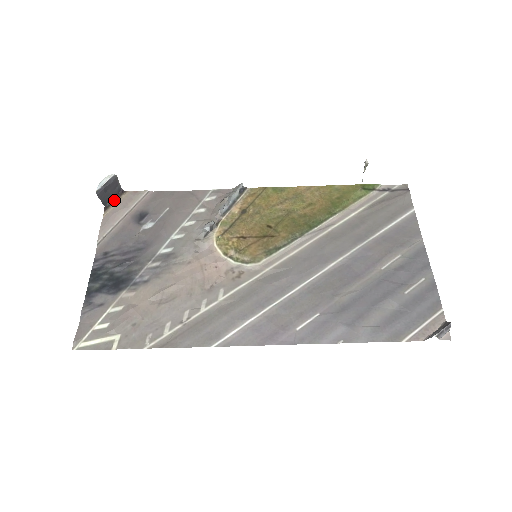
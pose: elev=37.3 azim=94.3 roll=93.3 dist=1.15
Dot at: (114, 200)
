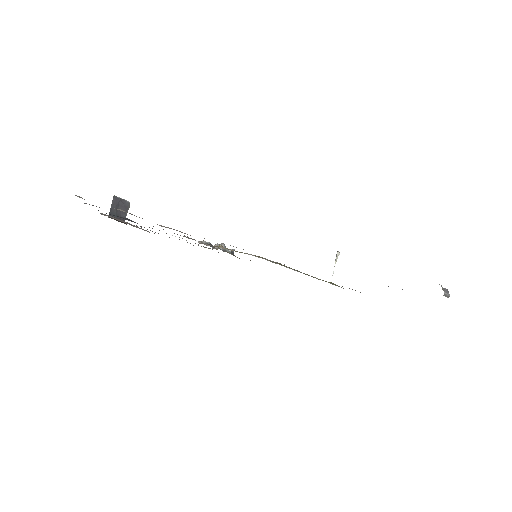
Dot at: (117, 220)
